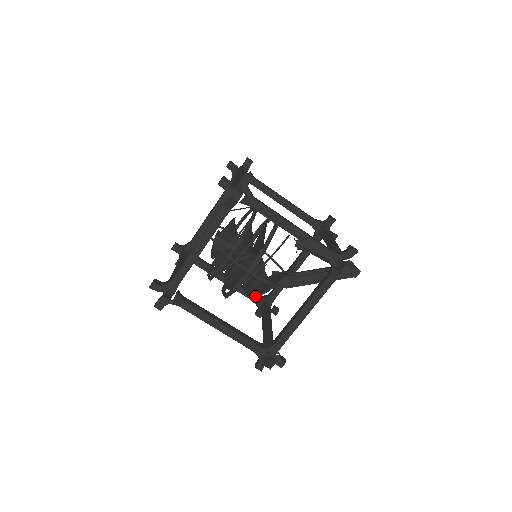
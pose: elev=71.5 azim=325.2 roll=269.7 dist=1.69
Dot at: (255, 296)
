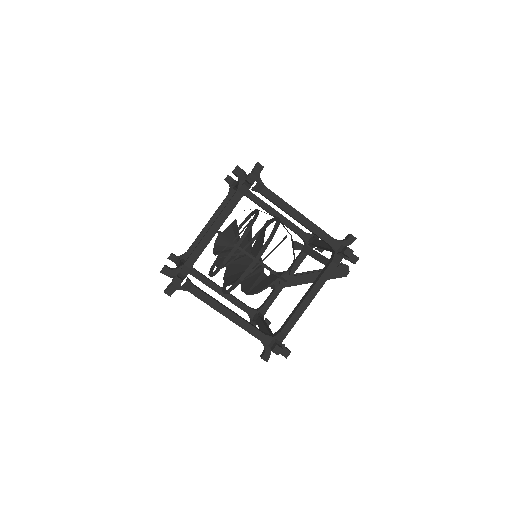
Dot at: (257, 292)
